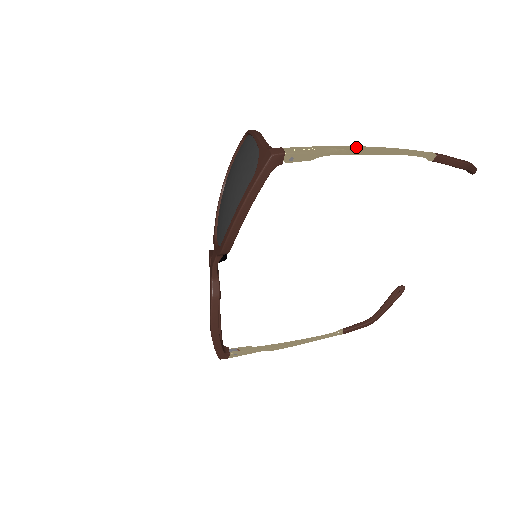
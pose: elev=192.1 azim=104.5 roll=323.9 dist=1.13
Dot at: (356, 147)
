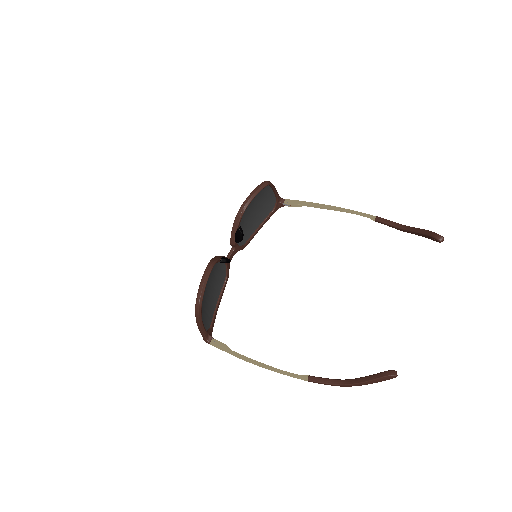
Dot at: occluded
